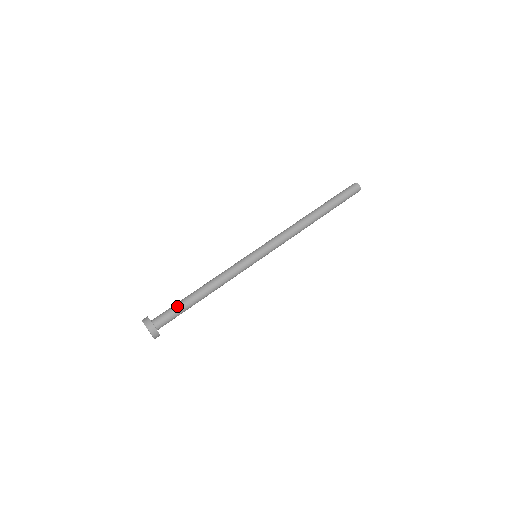
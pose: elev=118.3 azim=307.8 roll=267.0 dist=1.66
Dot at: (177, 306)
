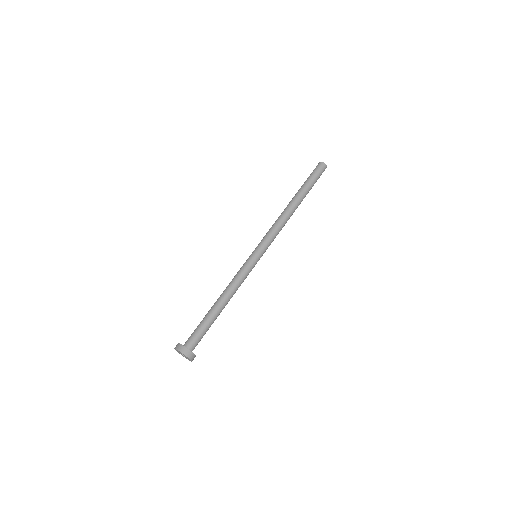
Dot at: (202, 325)
